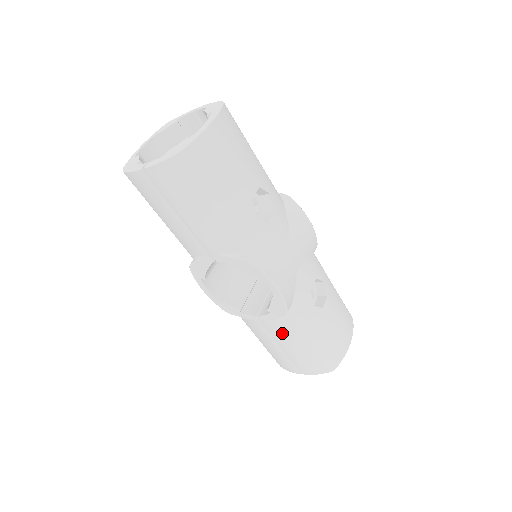
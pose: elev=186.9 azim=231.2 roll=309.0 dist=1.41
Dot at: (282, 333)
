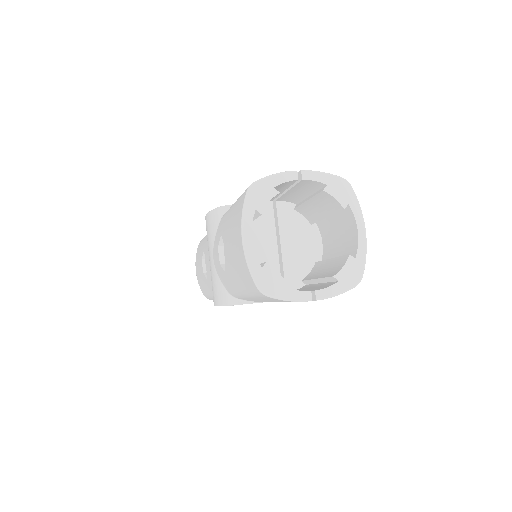
Dot at: occluded
